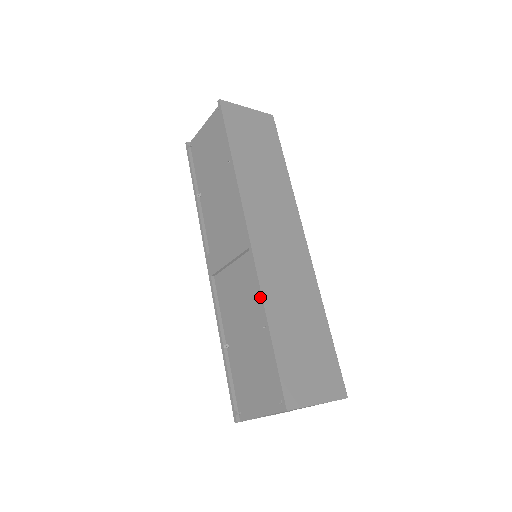
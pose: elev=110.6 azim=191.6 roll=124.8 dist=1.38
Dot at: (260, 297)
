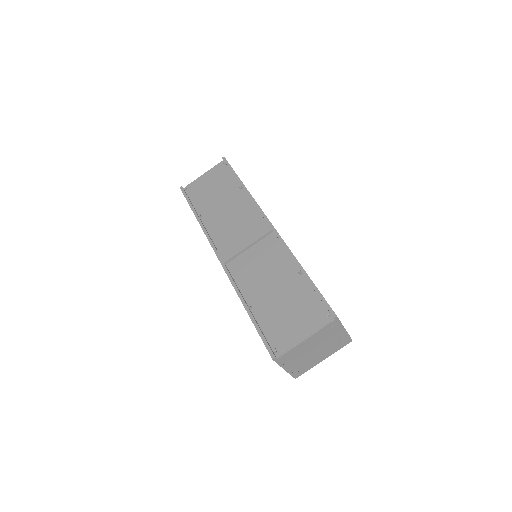
Dot at: (291, 255)
